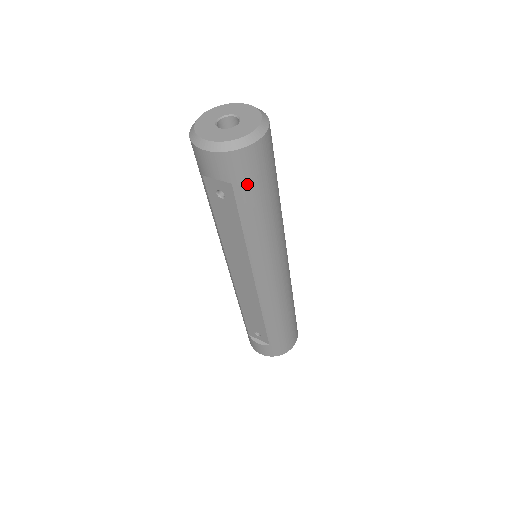
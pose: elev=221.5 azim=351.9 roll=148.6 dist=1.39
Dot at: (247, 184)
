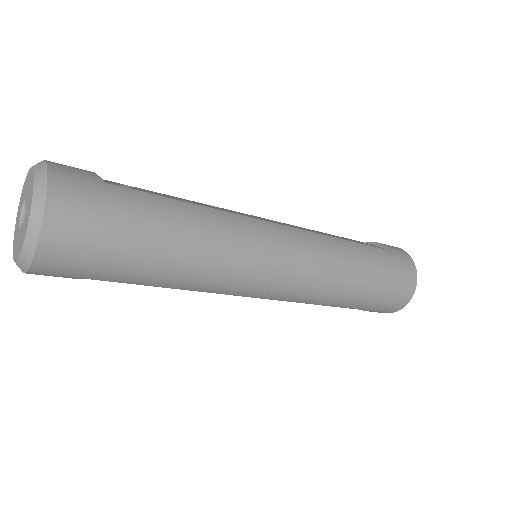
Dot at: (96, 271)
